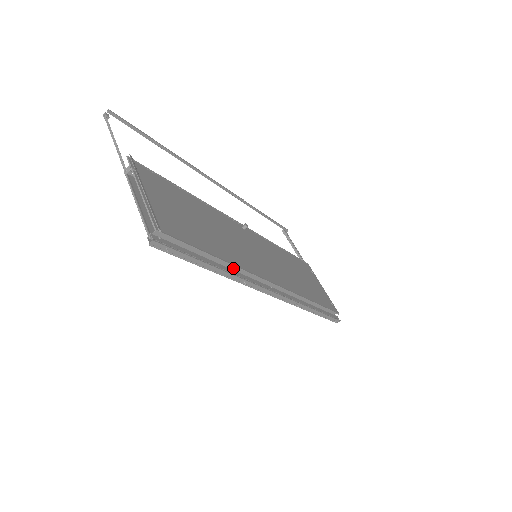
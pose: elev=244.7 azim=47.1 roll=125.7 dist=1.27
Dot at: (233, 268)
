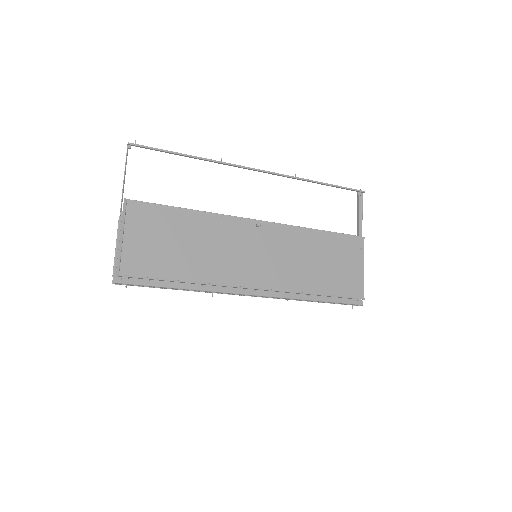
Dot at: (202, 284)
